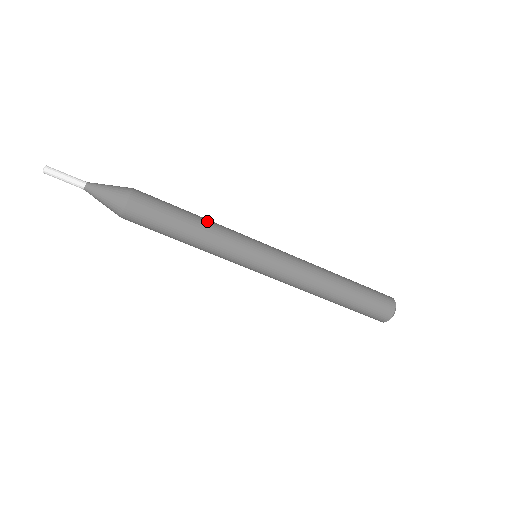
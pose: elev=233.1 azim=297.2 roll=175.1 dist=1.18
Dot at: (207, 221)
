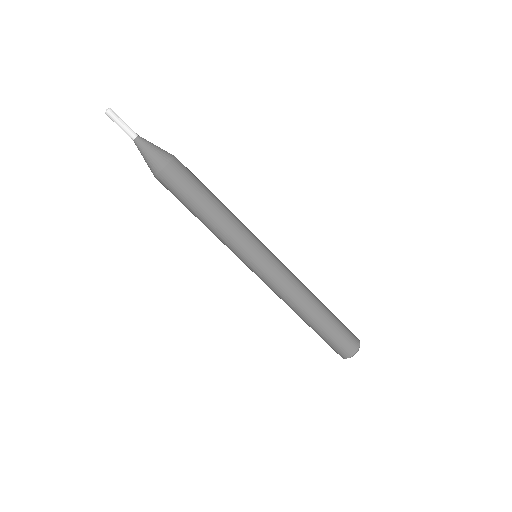
Dot at: occluded
